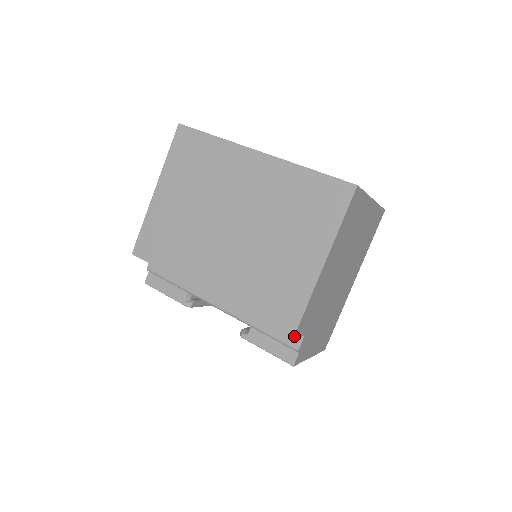
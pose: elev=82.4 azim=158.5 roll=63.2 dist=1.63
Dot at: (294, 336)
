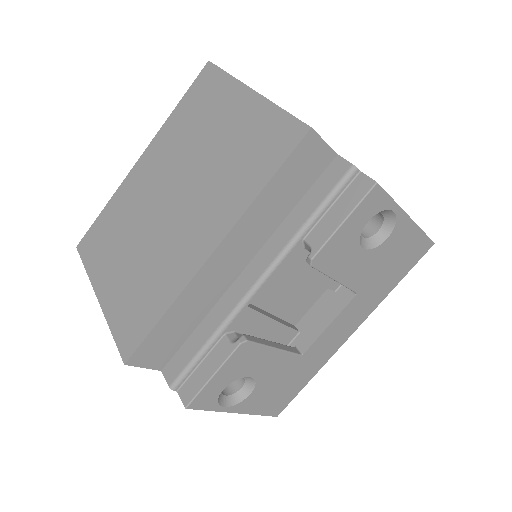
Dot at: (308, 127)
